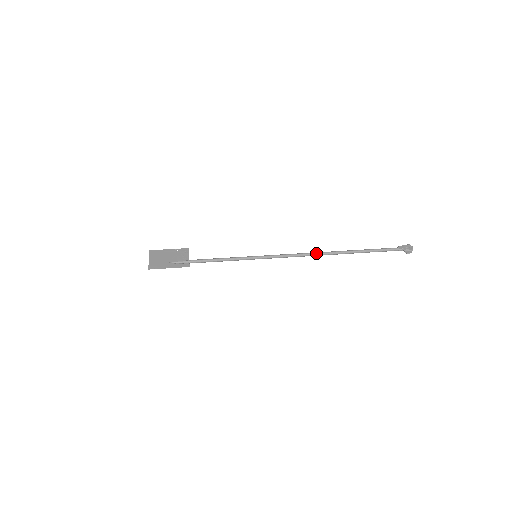
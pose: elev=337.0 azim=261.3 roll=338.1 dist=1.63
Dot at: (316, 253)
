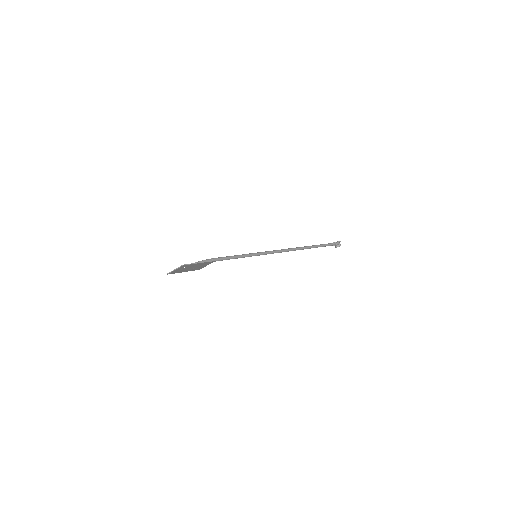
Dot at: (292, 248)
